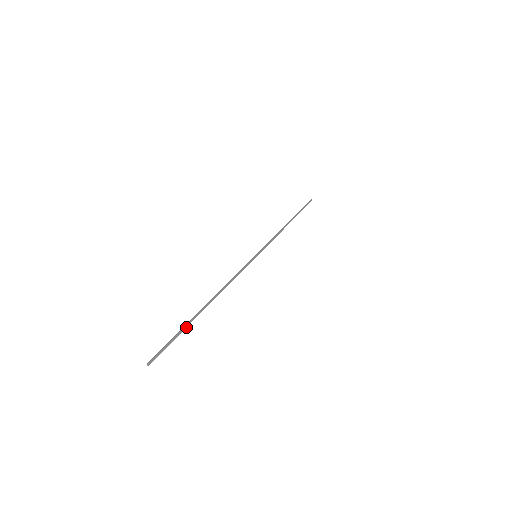
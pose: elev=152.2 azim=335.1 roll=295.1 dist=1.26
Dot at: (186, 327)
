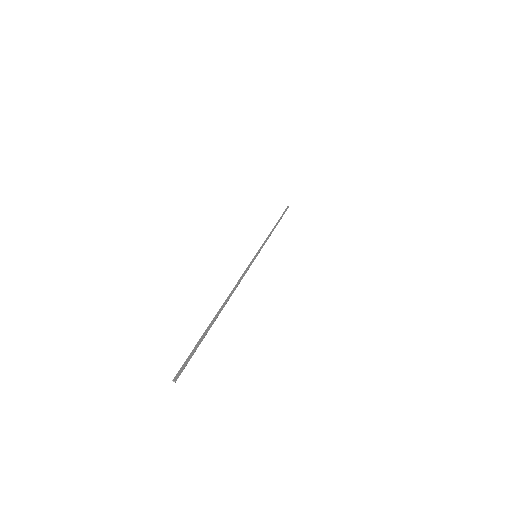
Dot at: (207, 332)
